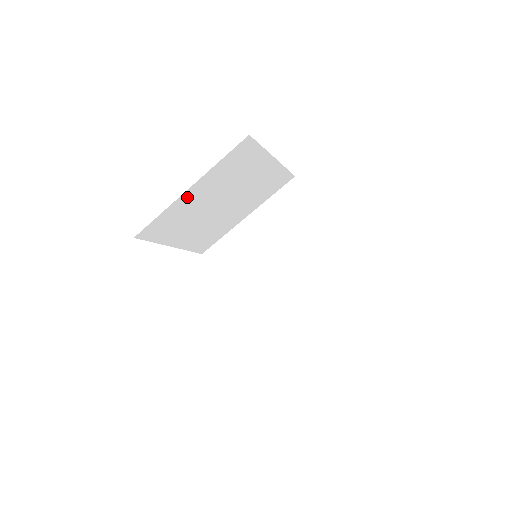
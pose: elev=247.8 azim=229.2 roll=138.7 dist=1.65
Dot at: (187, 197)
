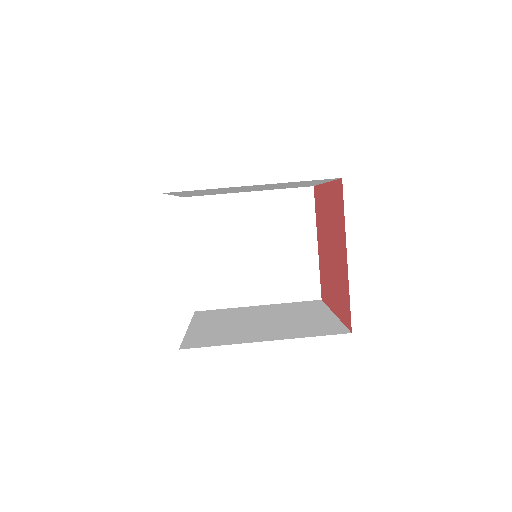
Dot at: (241, 201)
